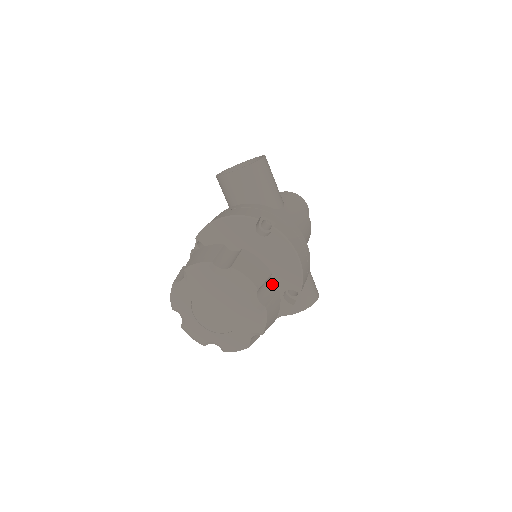
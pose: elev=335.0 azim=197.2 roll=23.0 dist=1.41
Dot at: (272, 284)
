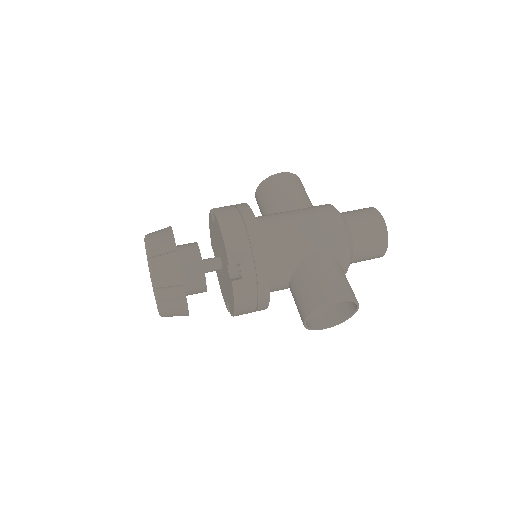
Dot at: (225, 265)
